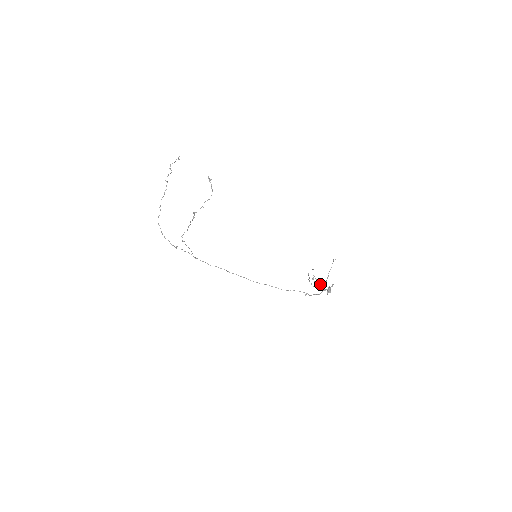
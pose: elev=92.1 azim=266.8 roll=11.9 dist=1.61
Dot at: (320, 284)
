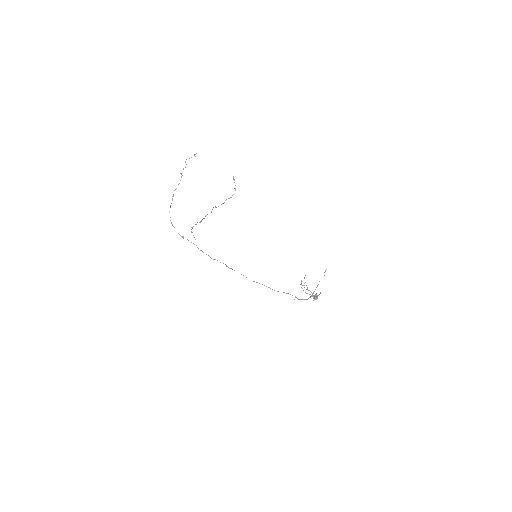
Dot at: (309, 290)
